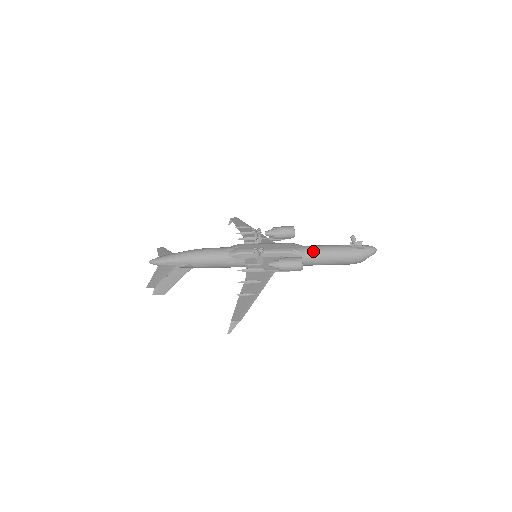
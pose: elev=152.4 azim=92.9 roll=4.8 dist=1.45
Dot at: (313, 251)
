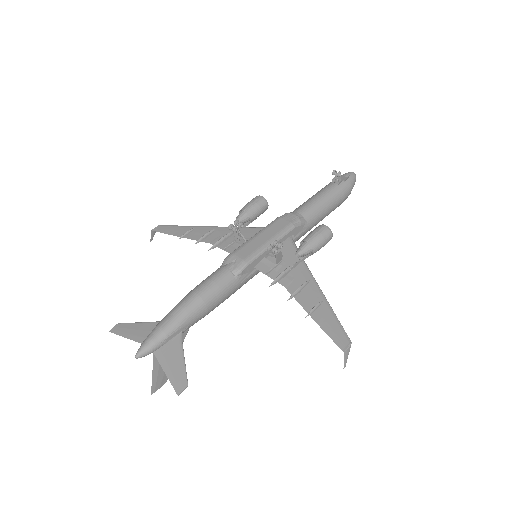
Dot at: (311, 211)
